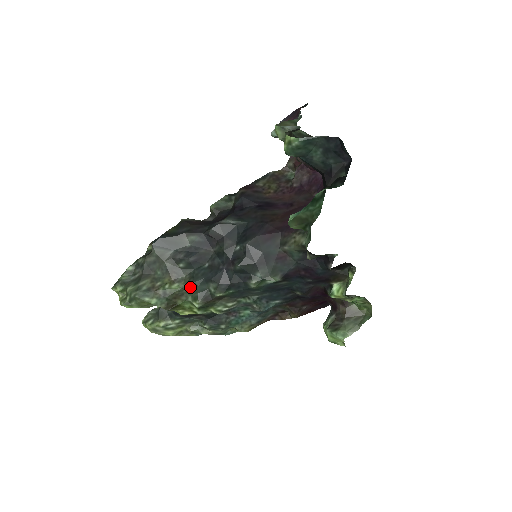
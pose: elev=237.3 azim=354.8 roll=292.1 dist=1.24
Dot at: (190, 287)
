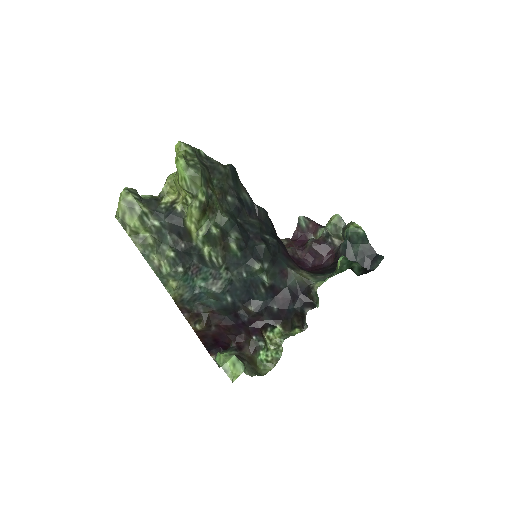
Dot at: (225, 216)
